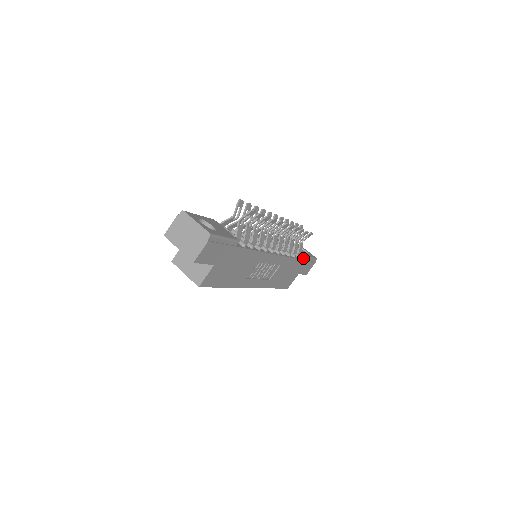
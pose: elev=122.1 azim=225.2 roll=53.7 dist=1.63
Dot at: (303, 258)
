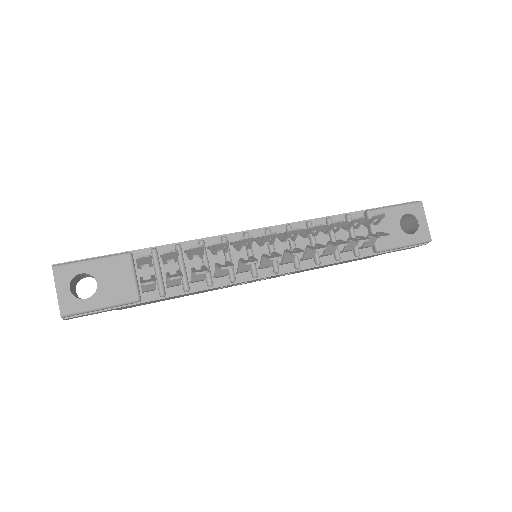
Dot at: (375, 252)
